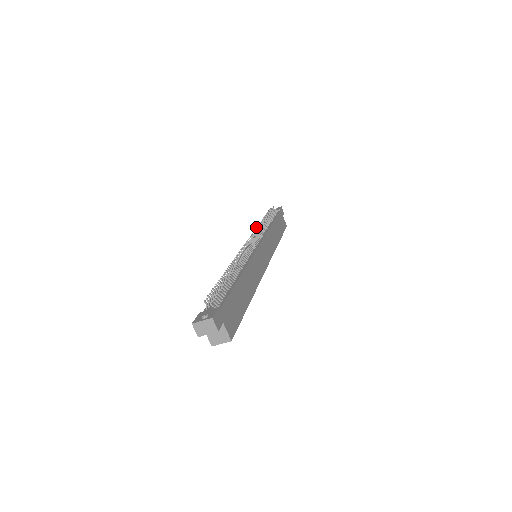
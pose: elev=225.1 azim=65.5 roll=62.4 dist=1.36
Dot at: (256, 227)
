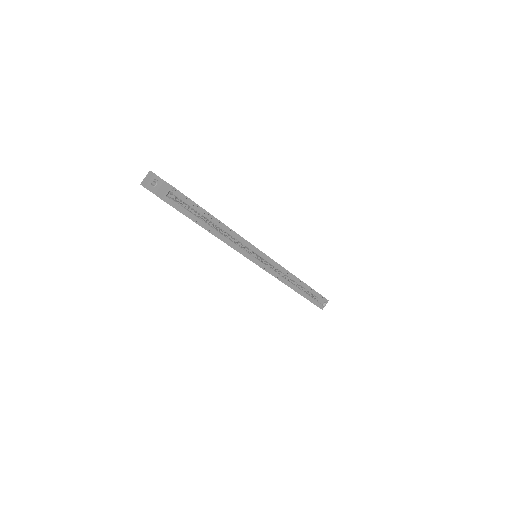
Dot at: occluded
